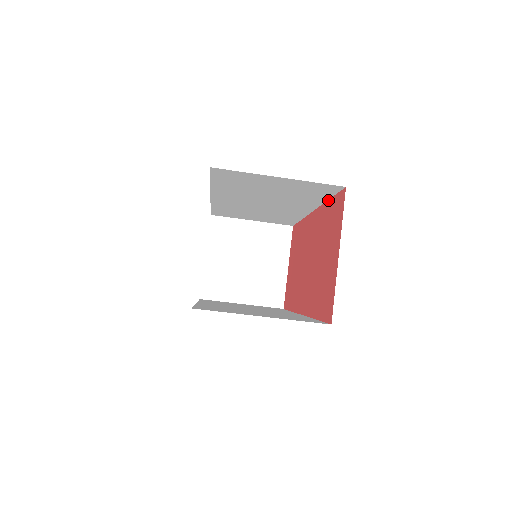
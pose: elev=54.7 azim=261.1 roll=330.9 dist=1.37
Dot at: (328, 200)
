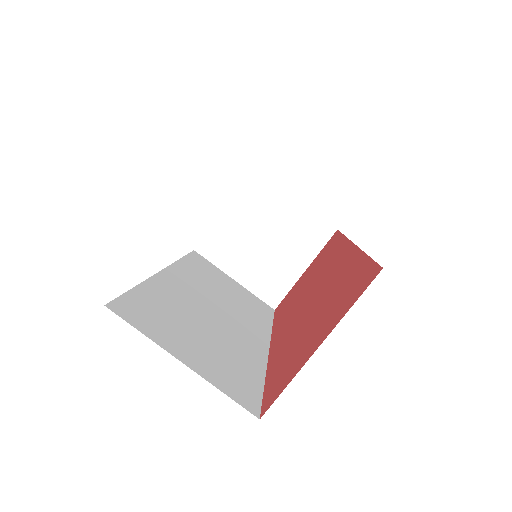
Dot at: (365, 254)
